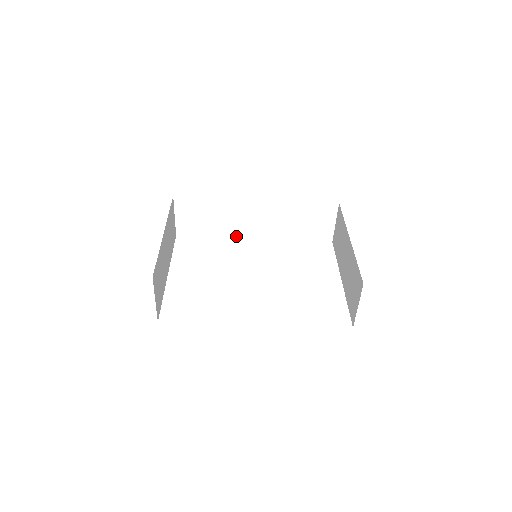
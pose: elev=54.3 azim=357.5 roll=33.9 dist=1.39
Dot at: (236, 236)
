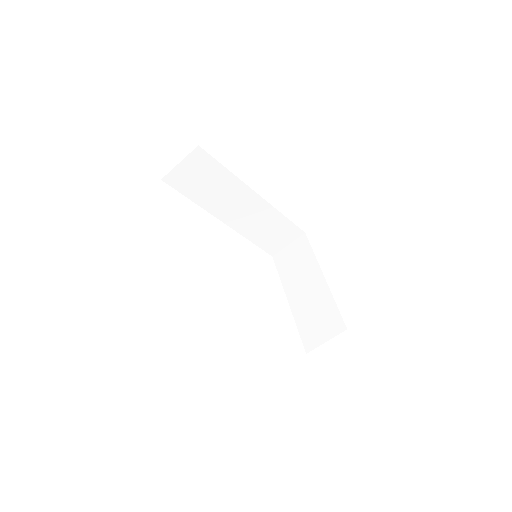
Dot at: (212, 212)
